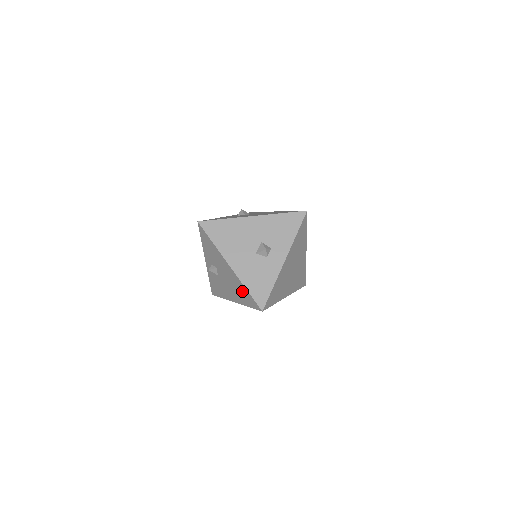
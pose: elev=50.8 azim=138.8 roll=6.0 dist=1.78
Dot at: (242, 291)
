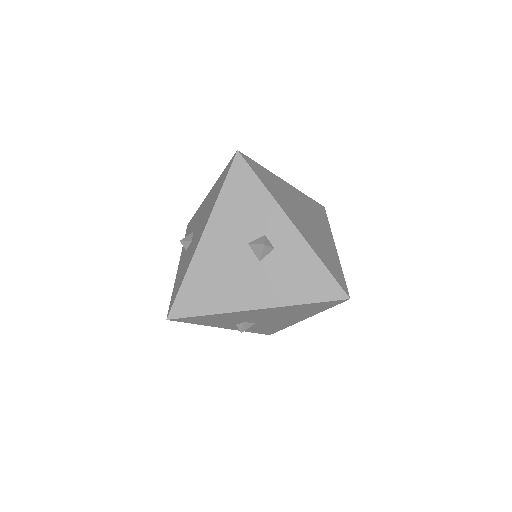
Dot at: (301, 309)
